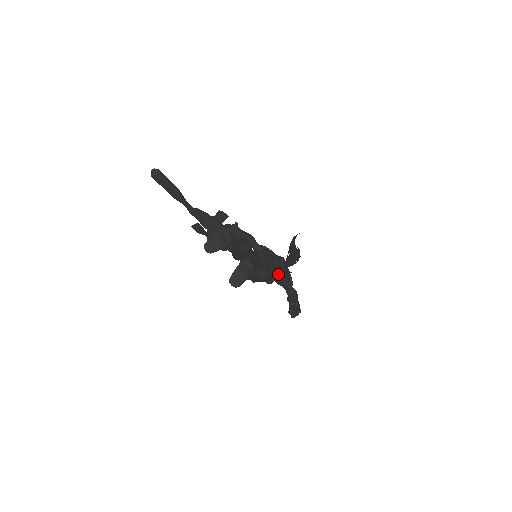
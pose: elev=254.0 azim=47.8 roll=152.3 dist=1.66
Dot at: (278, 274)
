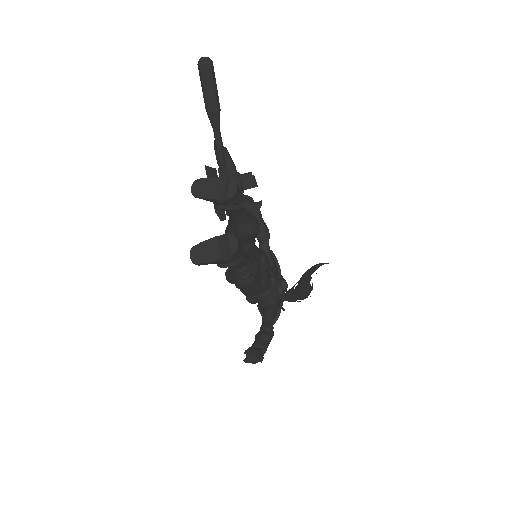
Dot at: (267, 297)
